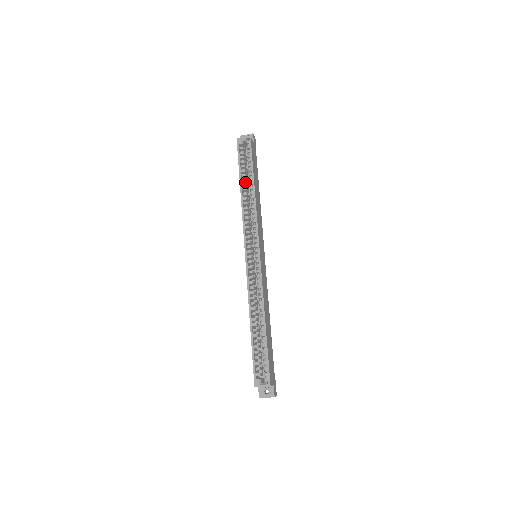
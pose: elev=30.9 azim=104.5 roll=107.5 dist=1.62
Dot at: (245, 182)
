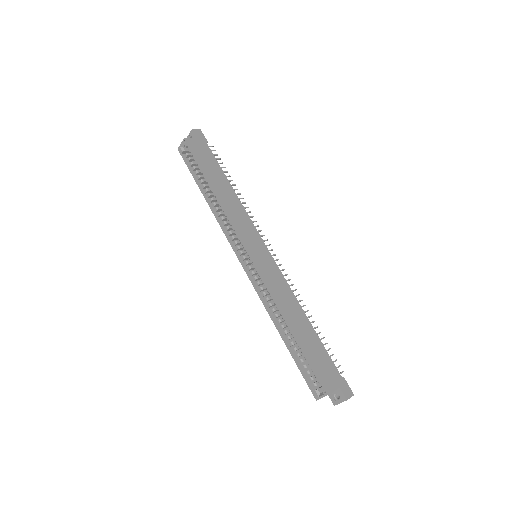
Dot at: (207, 187)
